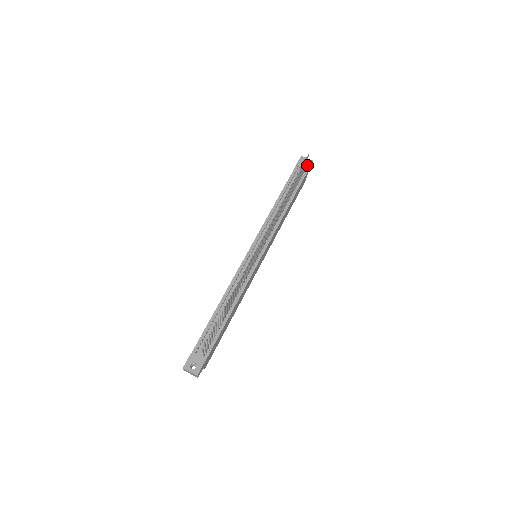
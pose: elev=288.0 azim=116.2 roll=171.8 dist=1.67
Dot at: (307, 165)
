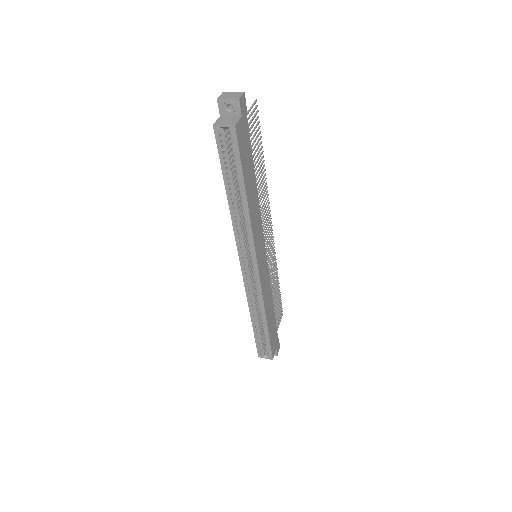
Dot at: occluded
